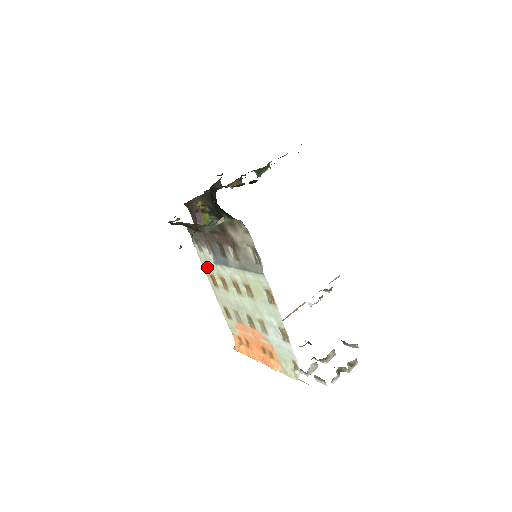
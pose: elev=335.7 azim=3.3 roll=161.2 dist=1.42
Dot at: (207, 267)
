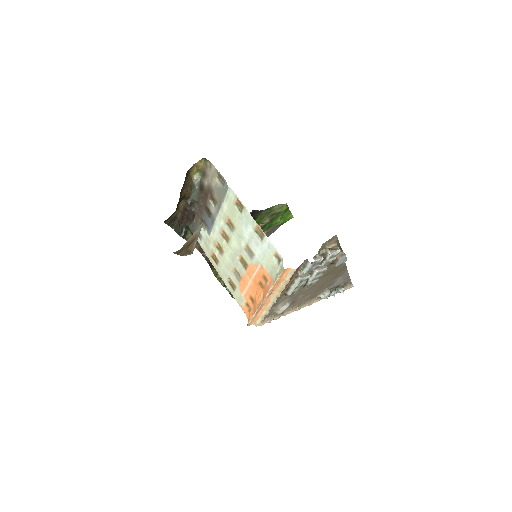
Dot at: (208, 250)
